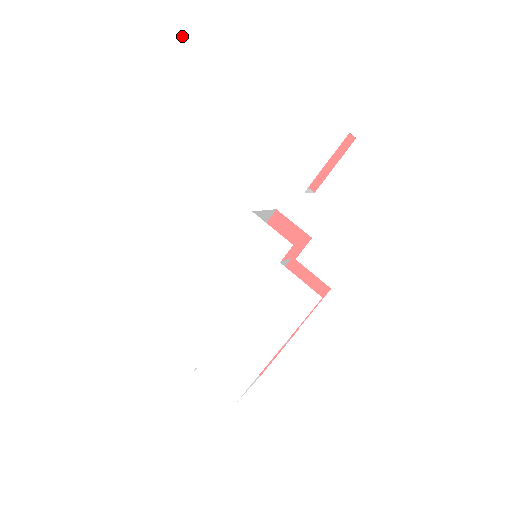
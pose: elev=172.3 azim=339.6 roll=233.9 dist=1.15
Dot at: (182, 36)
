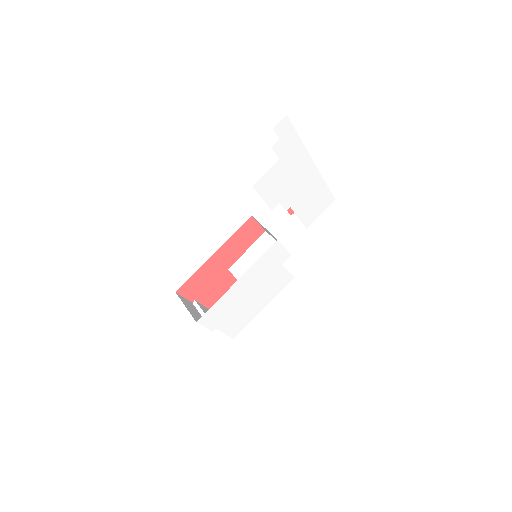
Dot at: (275, 128)
